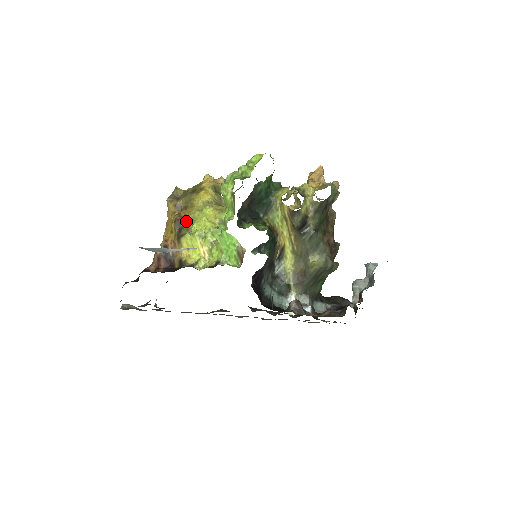
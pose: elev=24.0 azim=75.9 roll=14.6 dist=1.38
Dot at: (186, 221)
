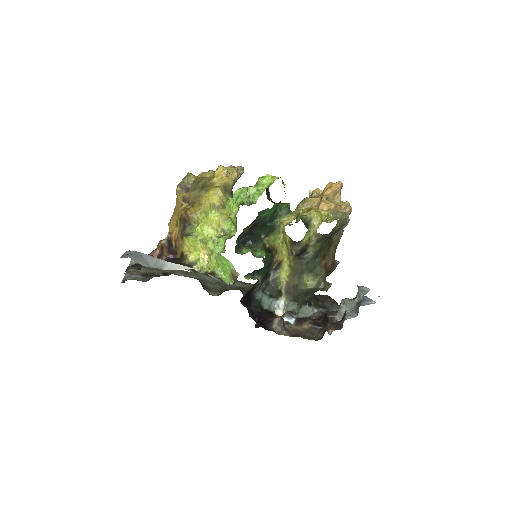
Dot at: (191, 220)
